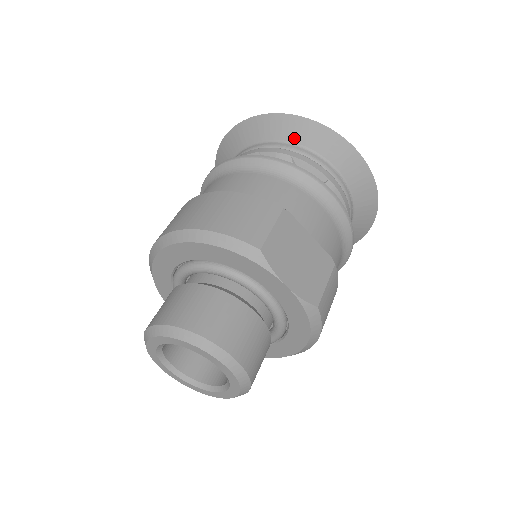
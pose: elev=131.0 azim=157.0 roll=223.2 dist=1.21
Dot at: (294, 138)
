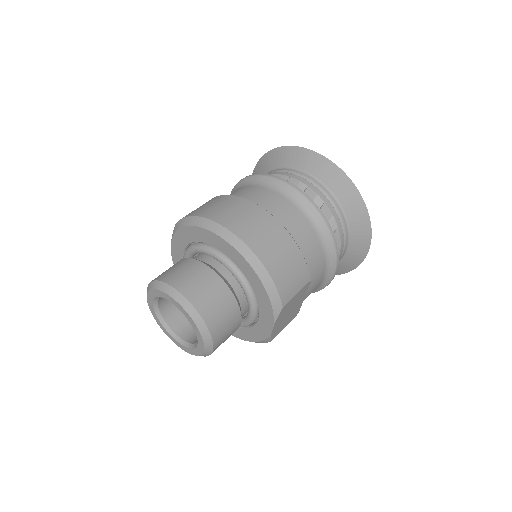
Dot at: (349, 214)
